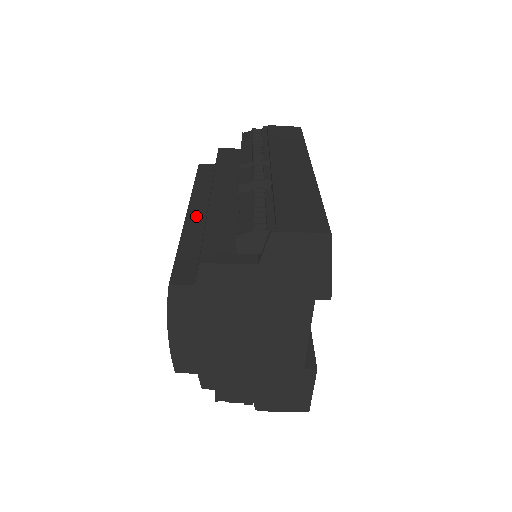
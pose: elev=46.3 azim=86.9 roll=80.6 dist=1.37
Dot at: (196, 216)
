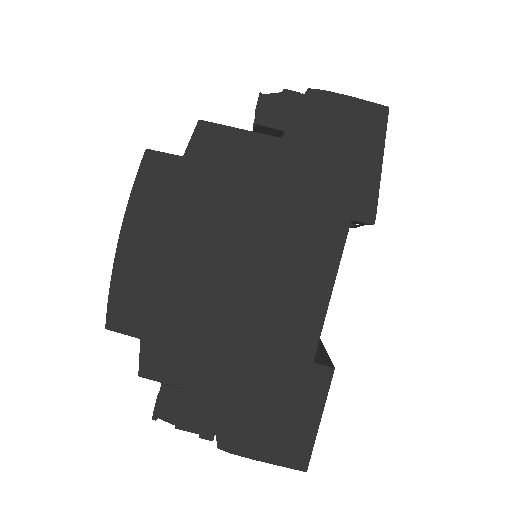
Dot at: occluded
